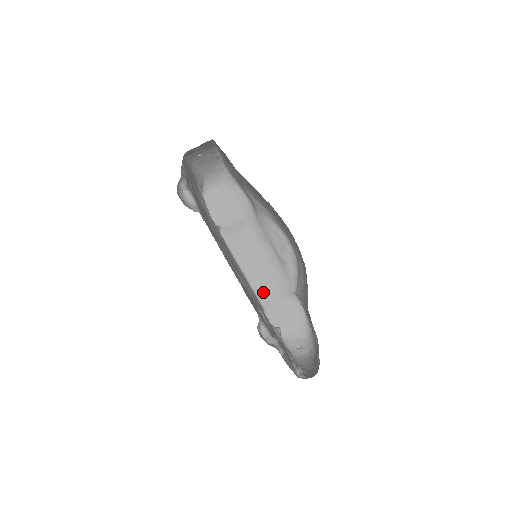
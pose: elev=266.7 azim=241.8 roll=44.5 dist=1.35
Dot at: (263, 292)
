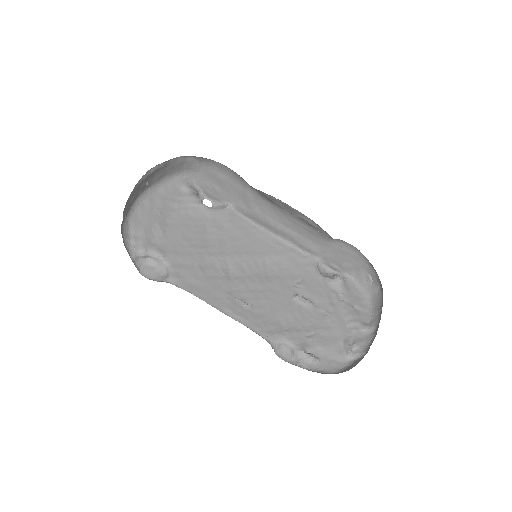
Dot at: (306, 246)
